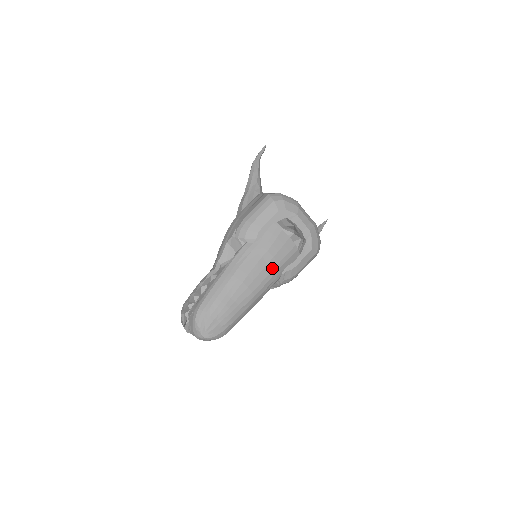
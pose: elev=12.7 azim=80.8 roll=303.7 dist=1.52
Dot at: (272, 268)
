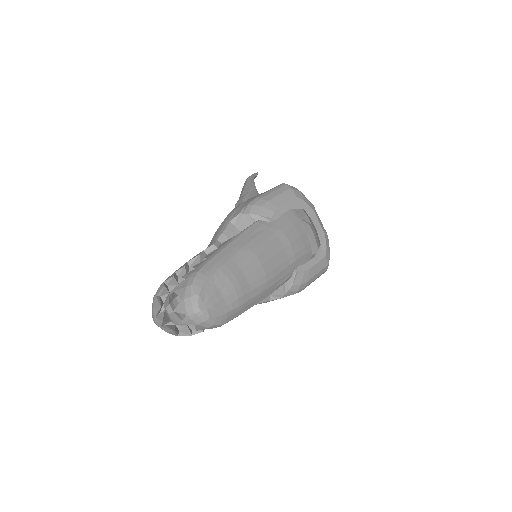
Dot at: (288, 256)
